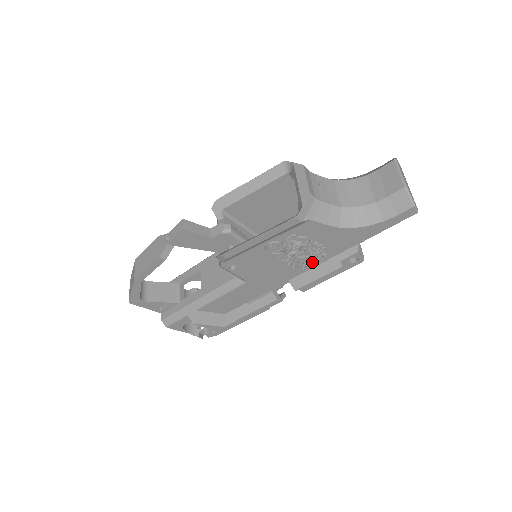
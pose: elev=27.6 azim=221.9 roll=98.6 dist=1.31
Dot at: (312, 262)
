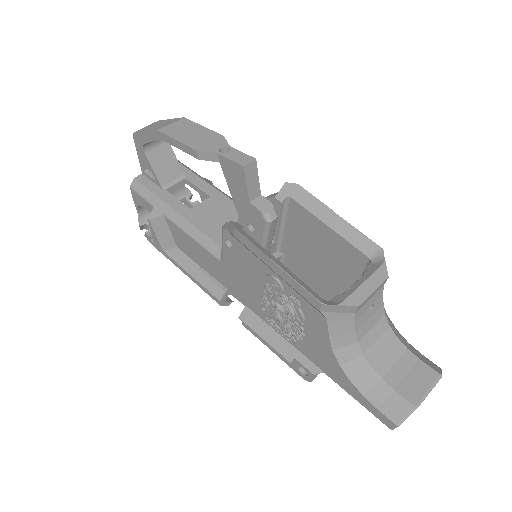
Dot at: (279, 328)
